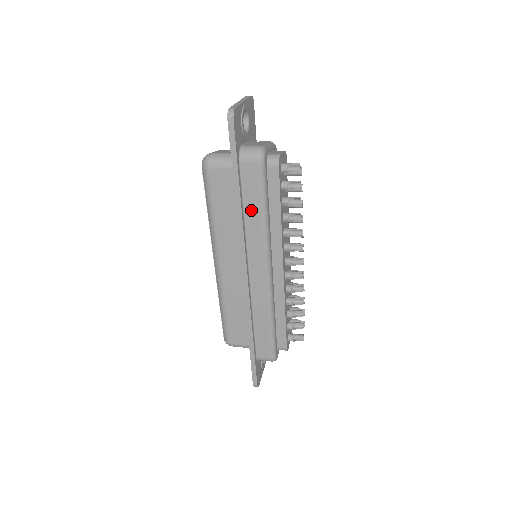
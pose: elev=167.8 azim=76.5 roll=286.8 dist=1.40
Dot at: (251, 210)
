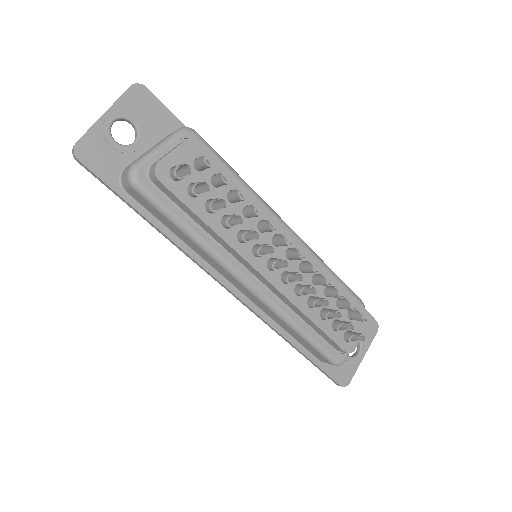
Dot at: (178, 233)
